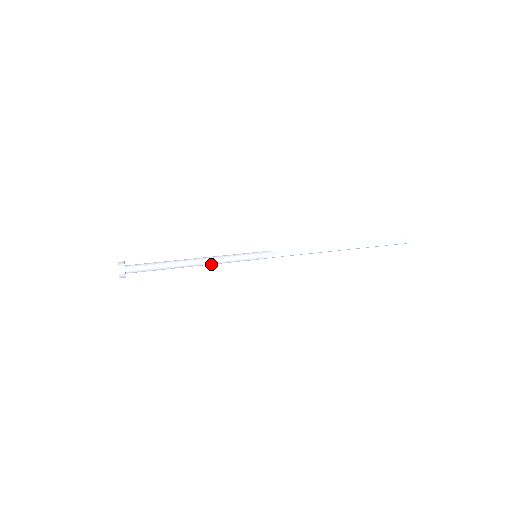
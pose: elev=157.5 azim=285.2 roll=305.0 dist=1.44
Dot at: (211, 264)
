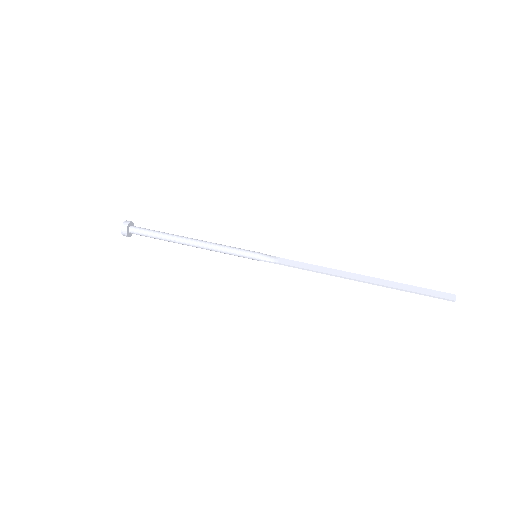
Dot at: (208, 248)
